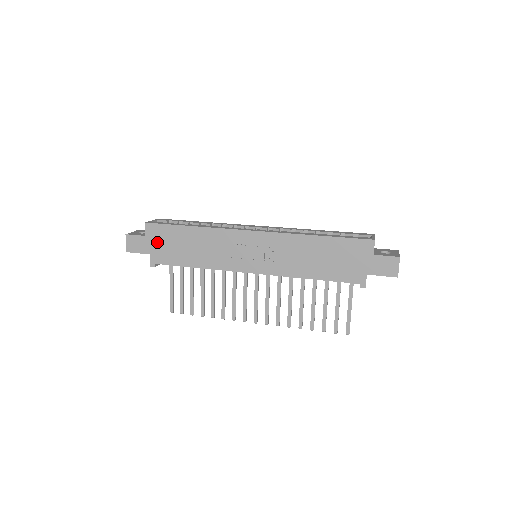
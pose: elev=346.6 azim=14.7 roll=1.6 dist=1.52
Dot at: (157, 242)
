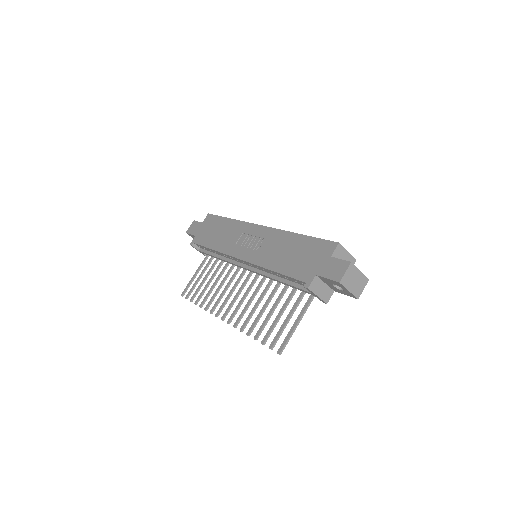
Dot at: (205, 227)
